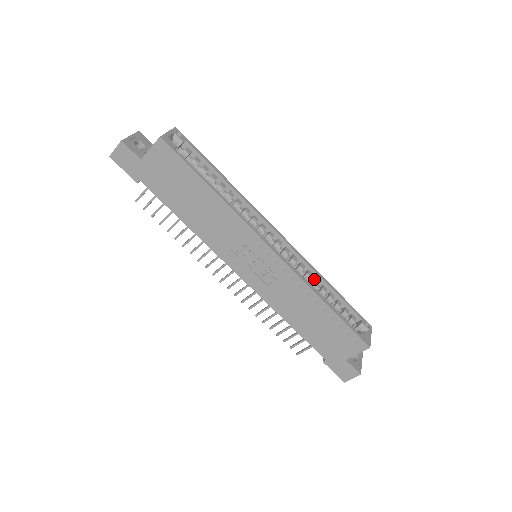
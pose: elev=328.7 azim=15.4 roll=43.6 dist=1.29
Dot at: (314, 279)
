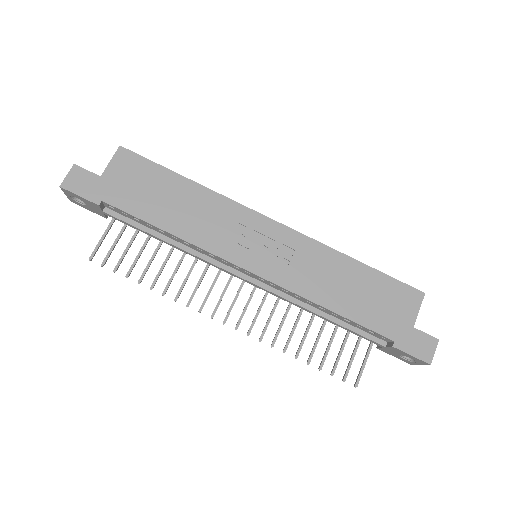
Dot at: occluded
